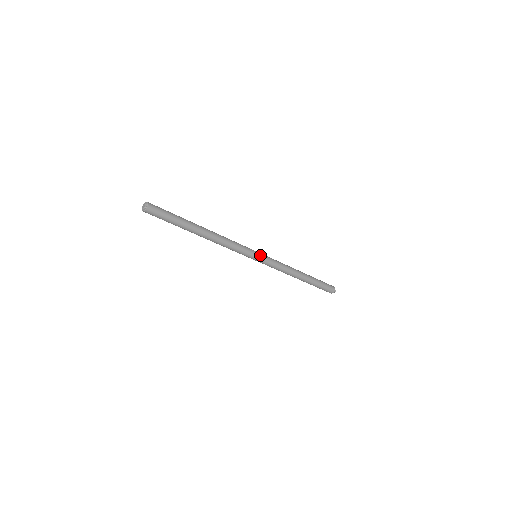
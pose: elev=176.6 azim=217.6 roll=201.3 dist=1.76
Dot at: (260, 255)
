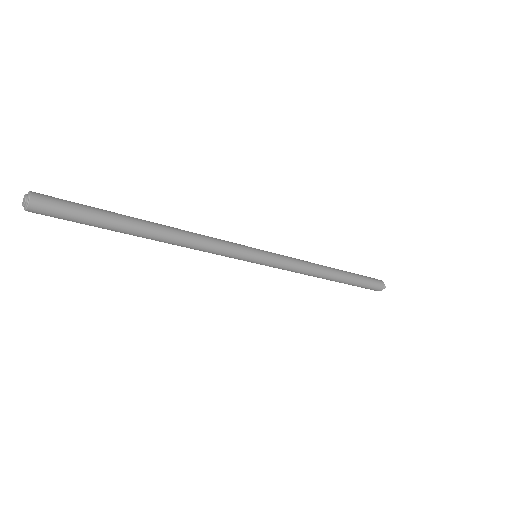
Dot at: (261, 250)
